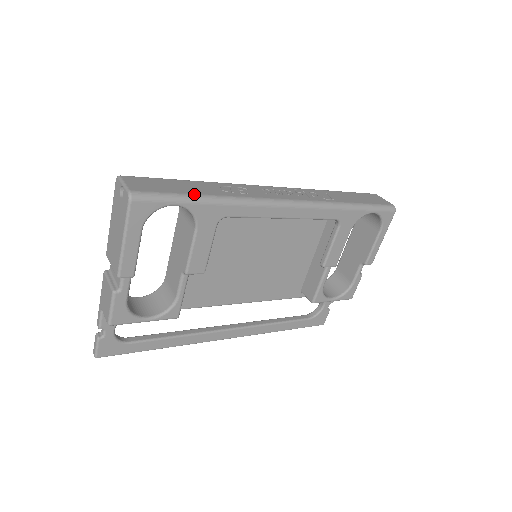
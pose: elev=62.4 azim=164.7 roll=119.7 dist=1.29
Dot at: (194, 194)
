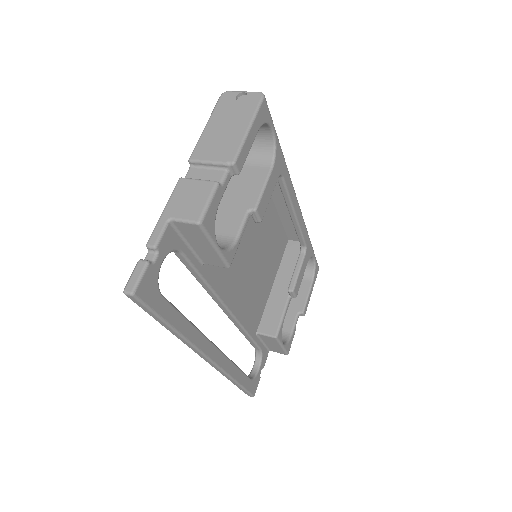
Dot at: occluded
